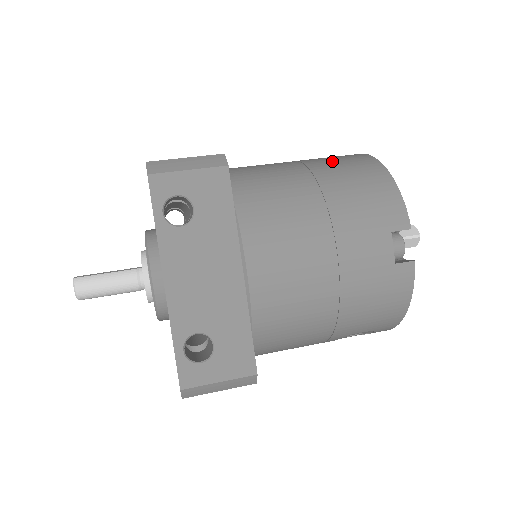
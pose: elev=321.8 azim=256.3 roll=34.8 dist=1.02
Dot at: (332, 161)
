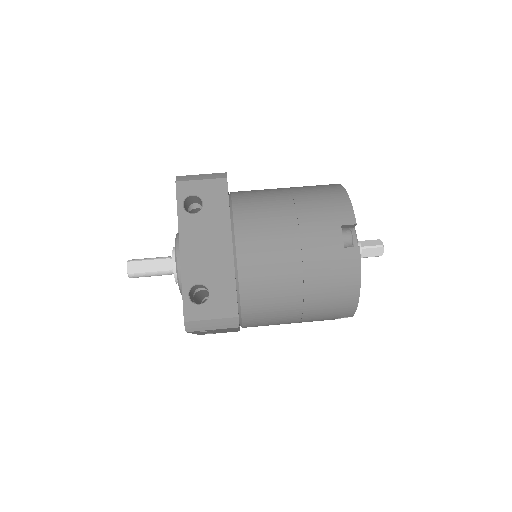
Dot at: (326, 271)
